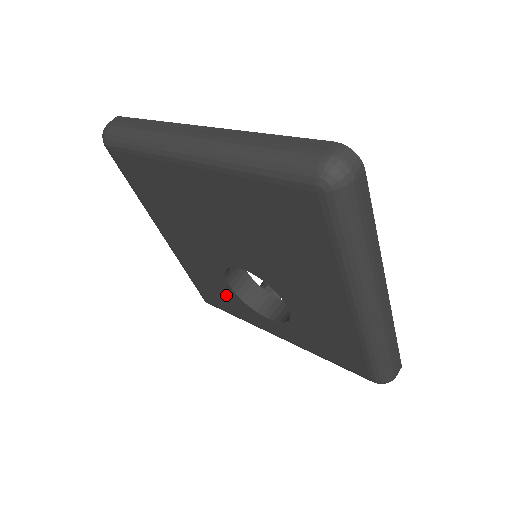
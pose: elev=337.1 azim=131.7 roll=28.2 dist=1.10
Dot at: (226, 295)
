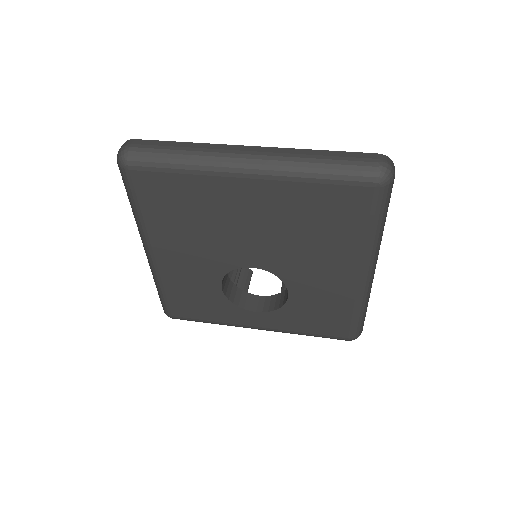
Dot at: (210, 301)
